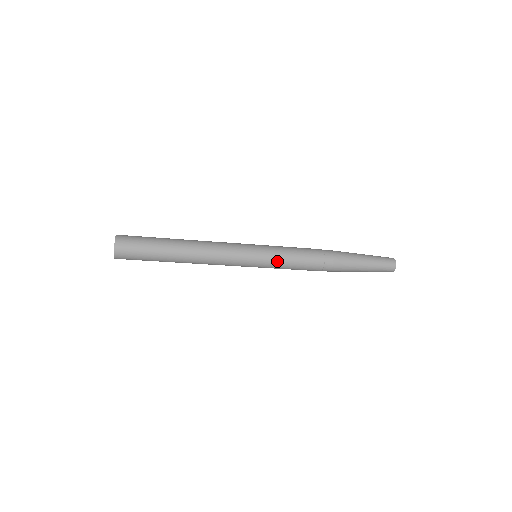
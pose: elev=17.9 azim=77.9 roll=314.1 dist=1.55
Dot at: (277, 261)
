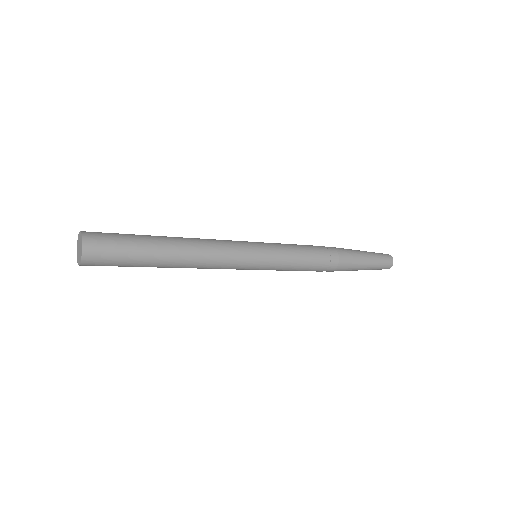
Dot at: (278, 270)
